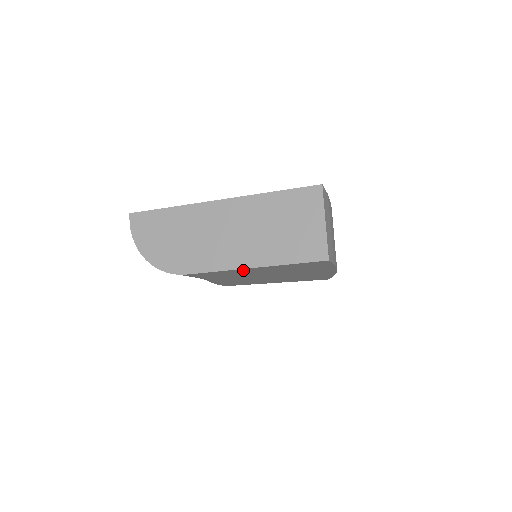
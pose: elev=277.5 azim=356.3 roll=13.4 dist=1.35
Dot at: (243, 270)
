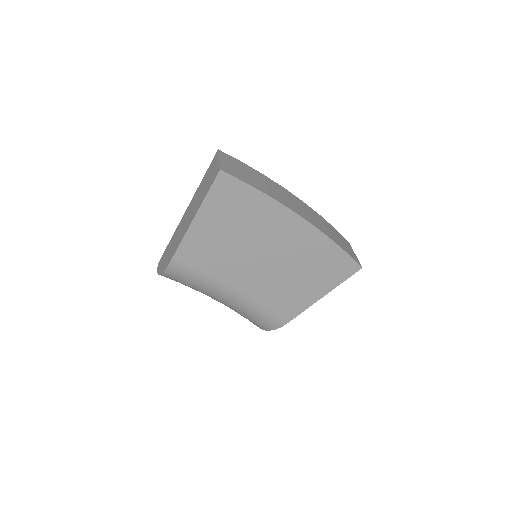
Dot at: (199, 230)
